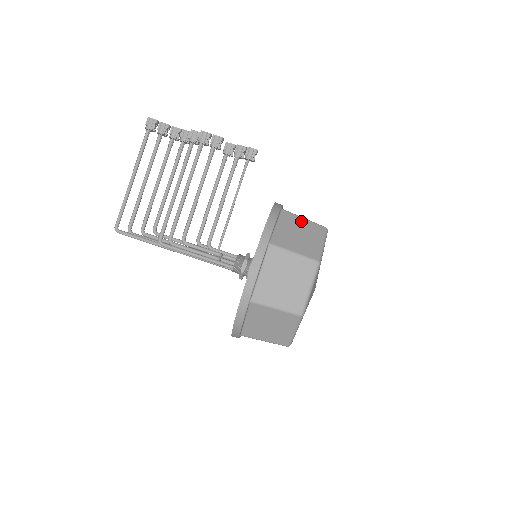
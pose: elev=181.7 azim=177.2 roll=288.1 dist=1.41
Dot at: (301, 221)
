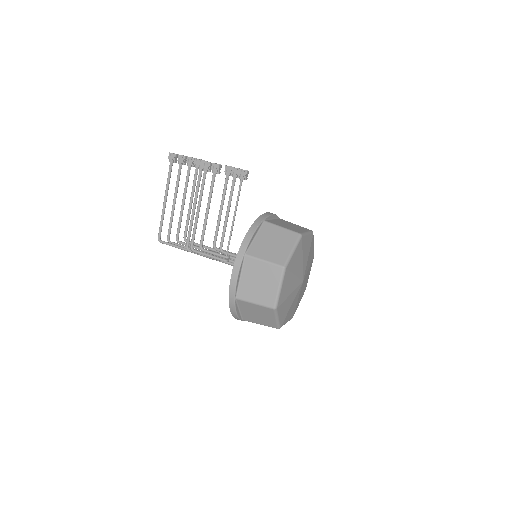
Dot at: (278, 230)
